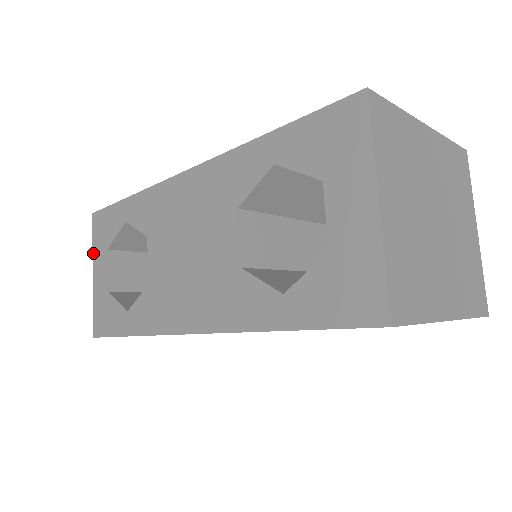
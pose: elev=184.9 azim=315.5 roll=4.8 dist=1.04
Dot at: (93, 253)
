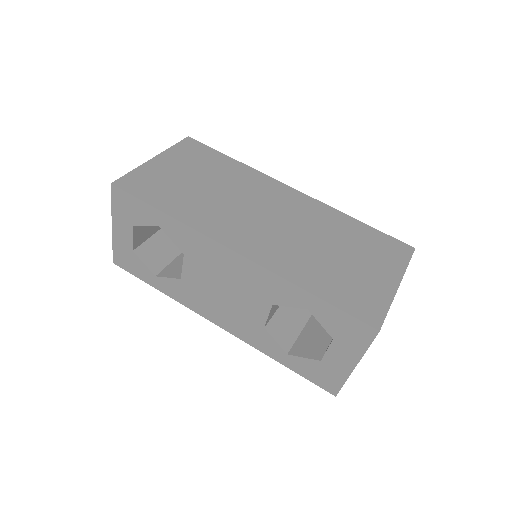
Dot at: (112, 214)
